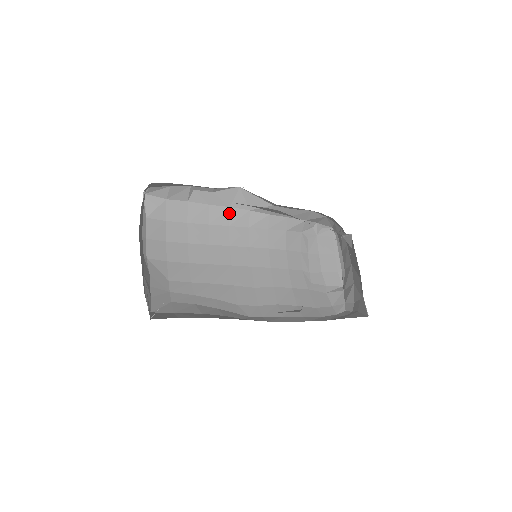
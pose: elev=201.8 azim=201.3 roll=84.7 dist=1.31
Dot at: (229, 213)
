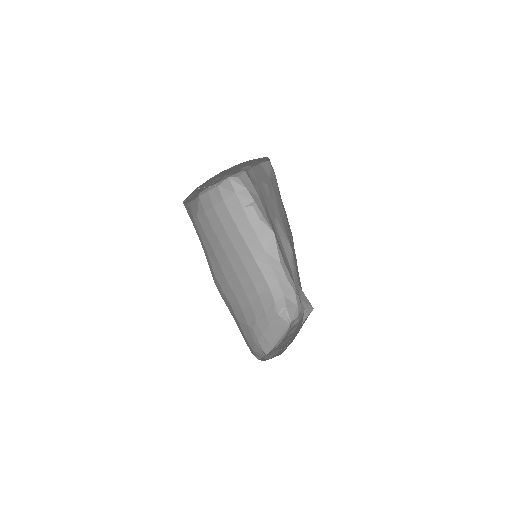
Dot at: (254, 239)
